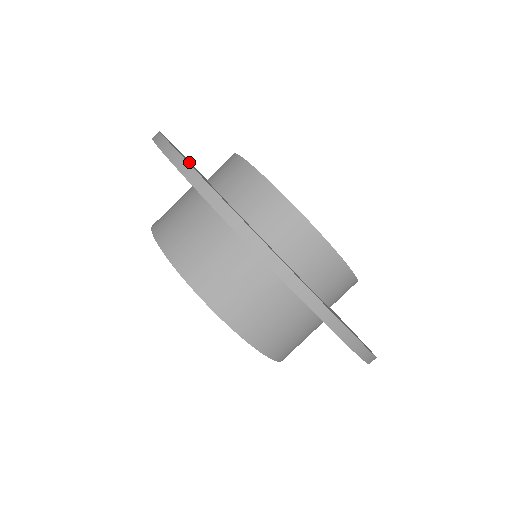
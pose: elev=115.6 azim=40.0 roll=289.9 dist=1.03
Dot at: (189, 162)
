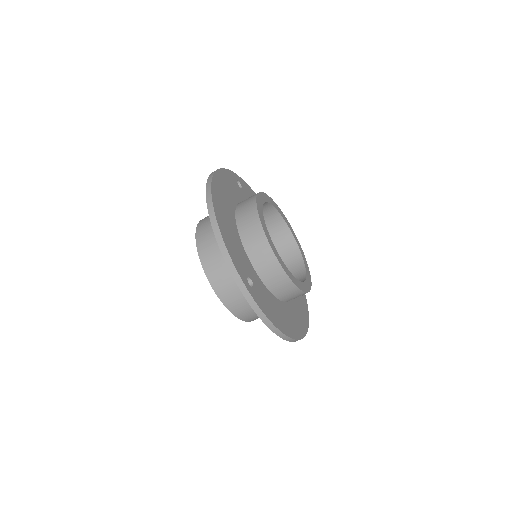
Dot at: (227, 194)
